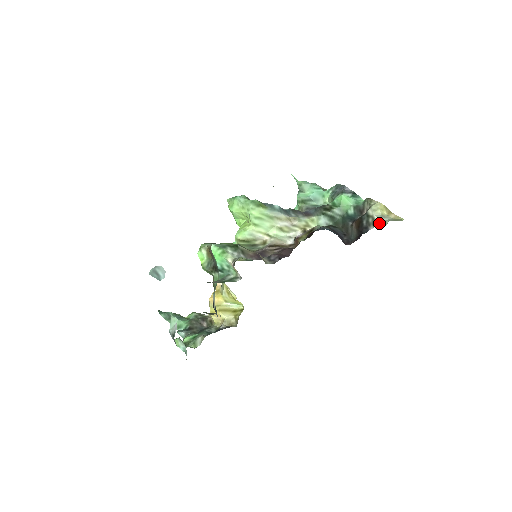
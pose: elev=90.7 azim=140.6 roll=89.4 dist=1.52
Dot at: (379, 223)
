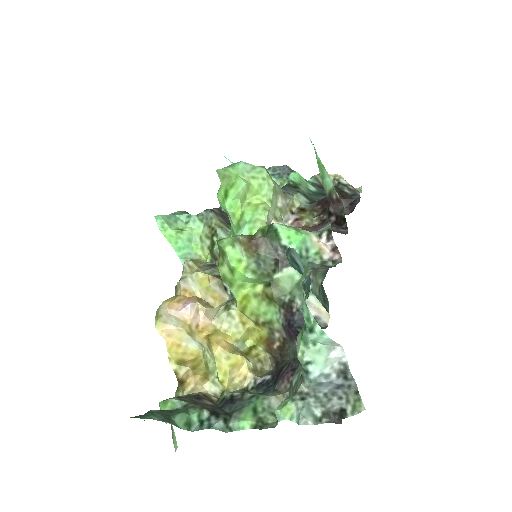
Dot at: (357, 190)
